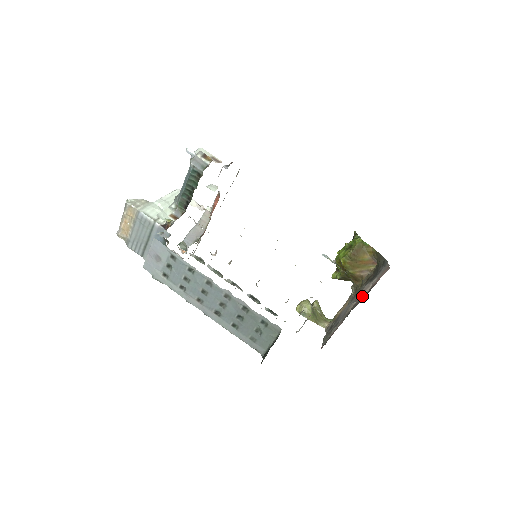
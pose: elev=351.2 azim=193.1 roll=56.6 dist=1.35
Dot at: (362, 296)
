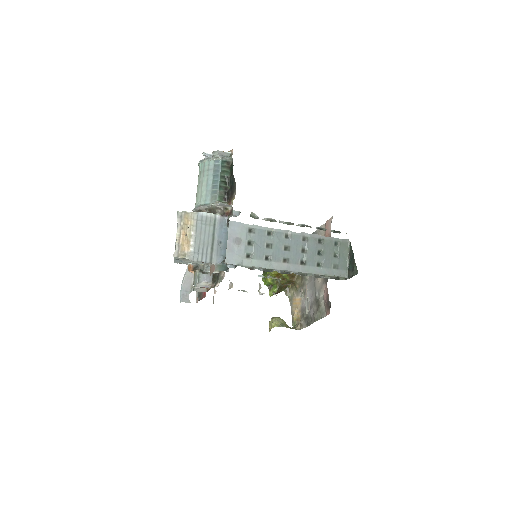
Dot at: occluded
